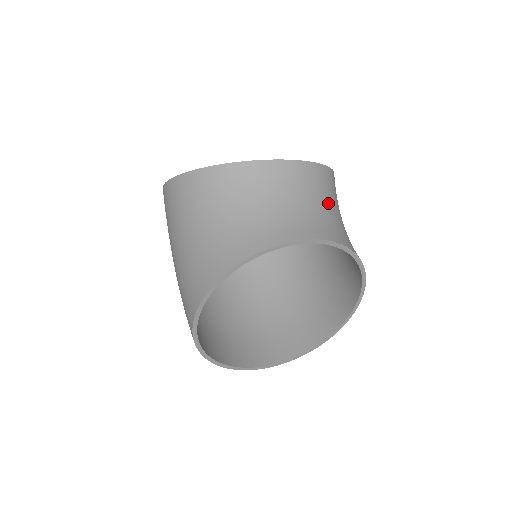
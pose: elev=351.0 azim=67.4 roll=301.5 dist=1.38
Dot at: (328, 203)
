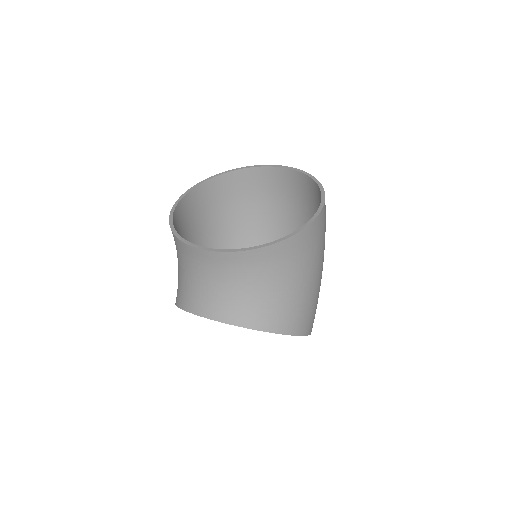
Dot at: (249, 282)
